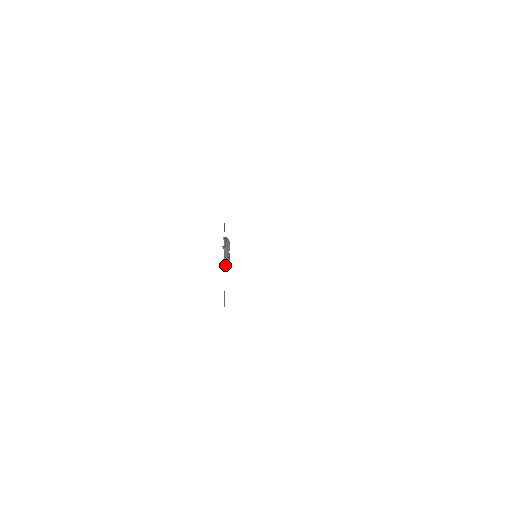
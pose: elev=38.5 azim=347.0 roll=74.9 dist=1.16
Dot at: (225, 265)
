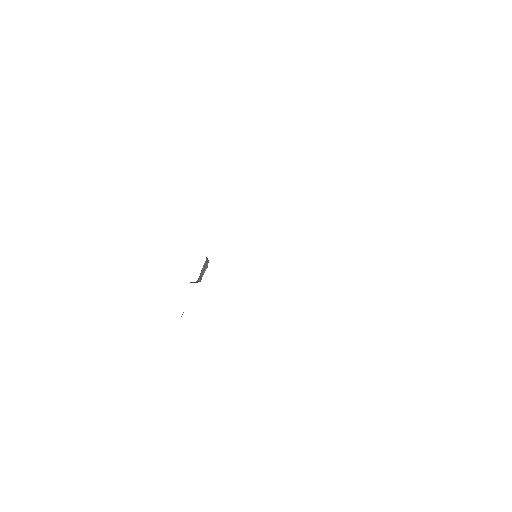
Dot at: (198, 280)
